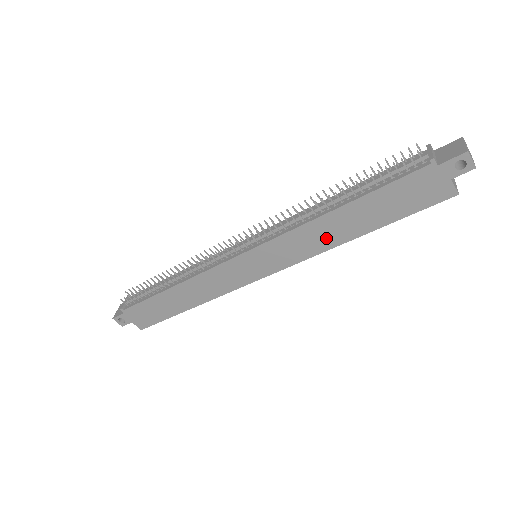
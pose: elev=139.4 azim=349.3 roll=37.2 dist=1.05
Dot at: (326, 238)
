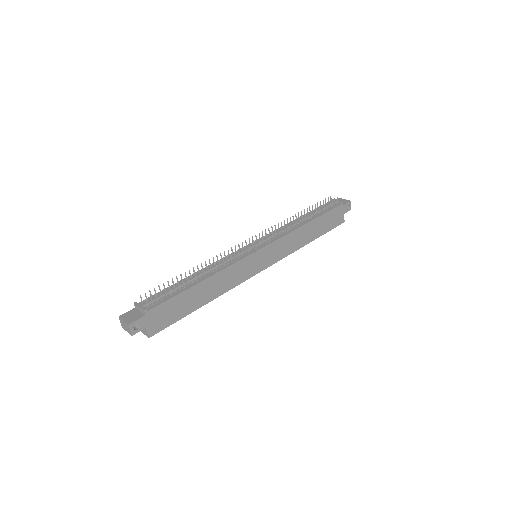
Dot at: (299, 241)
